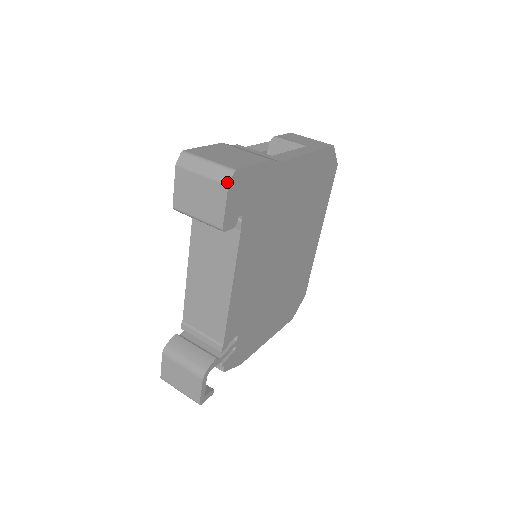
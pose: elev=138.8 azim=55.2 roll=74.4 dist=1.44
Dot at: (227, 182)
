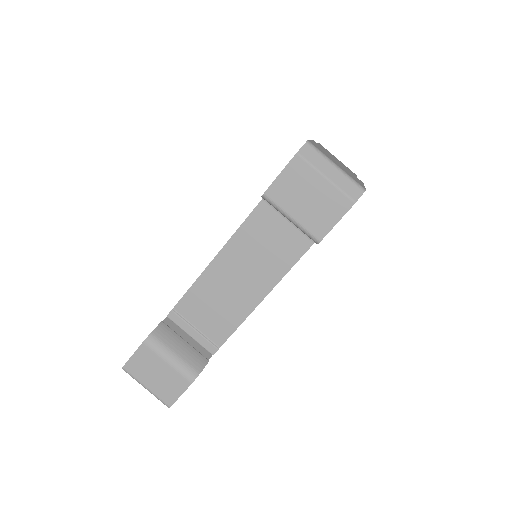
Dot at: (355, 199)
